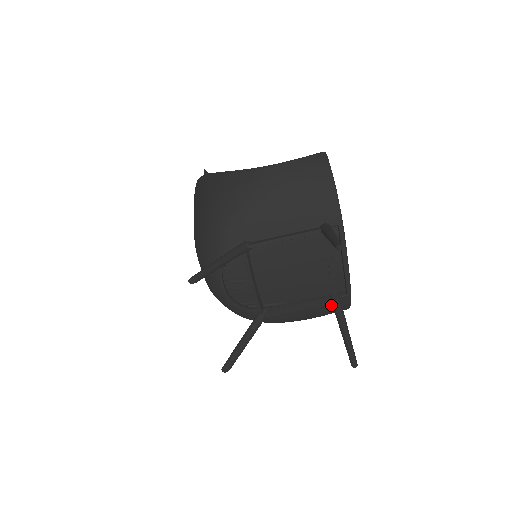
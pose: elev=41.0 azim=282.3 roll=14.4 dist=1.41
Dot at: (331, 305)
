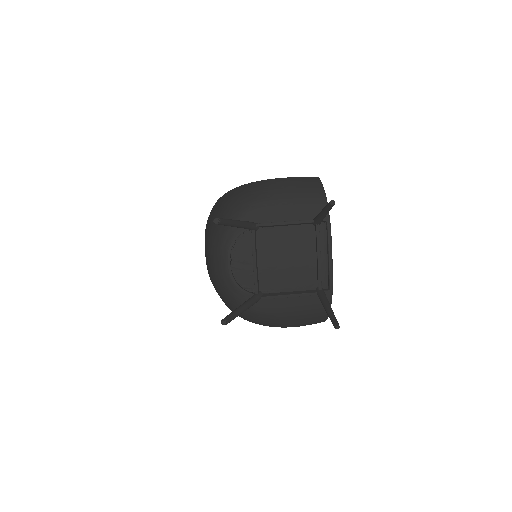
Dot at: (315, 301)
